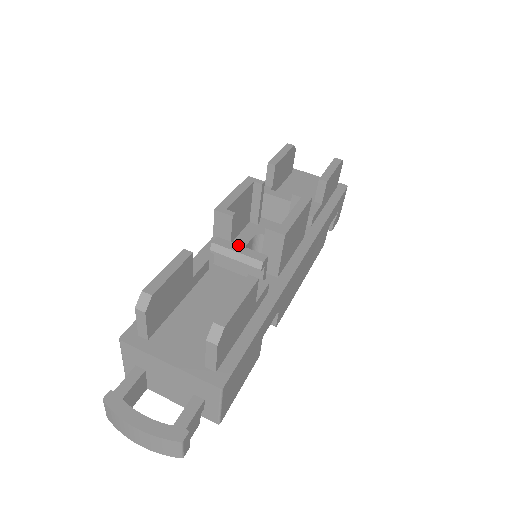
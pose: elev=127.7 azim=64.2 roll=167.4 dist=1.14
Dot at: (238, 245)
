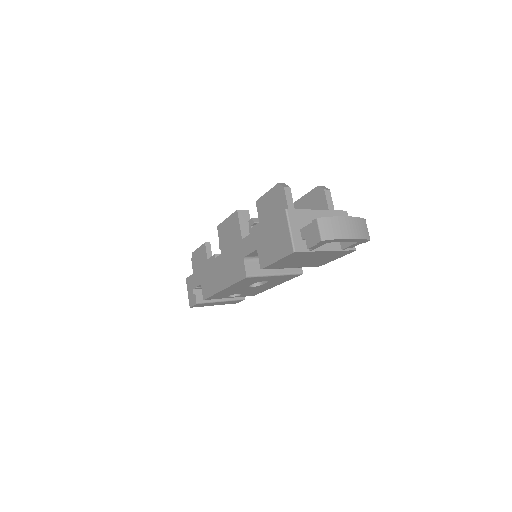
Dot at: occluded
